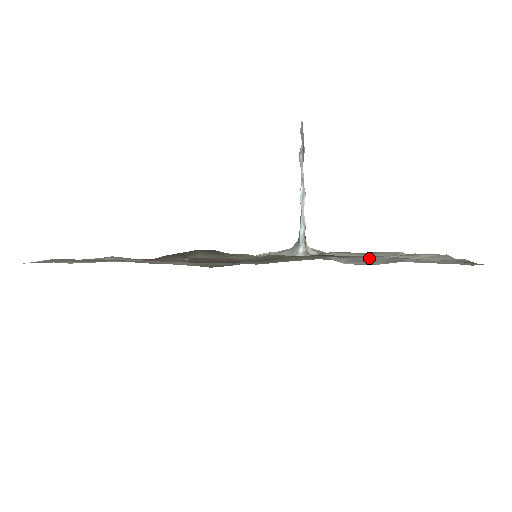
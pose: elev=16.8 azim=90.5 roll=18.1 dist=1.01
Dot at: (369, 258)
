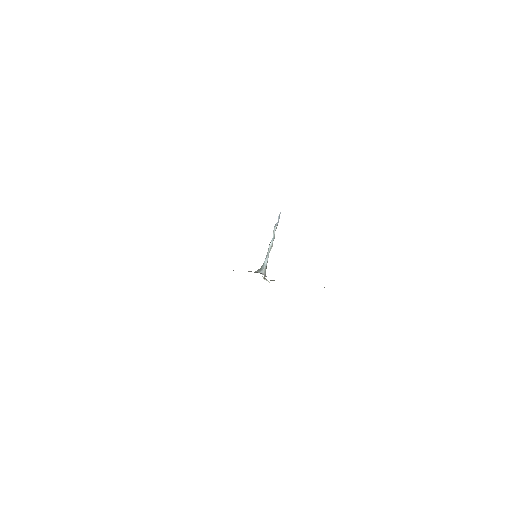
Dot at: occluded
